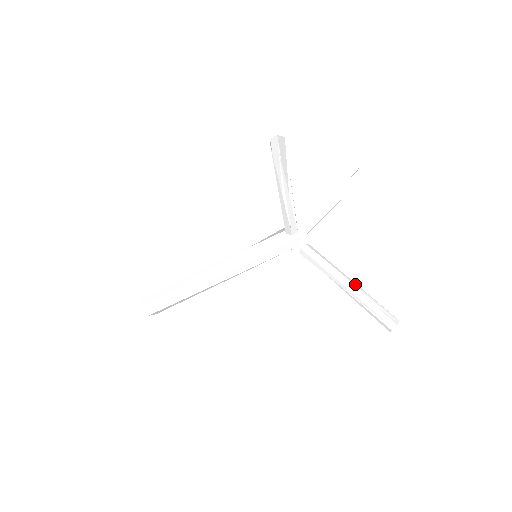
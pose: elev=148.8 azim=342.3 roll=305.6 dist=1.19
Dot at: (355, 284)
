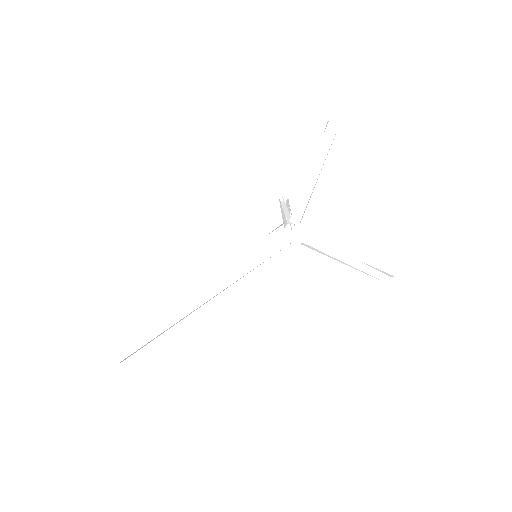
Dot at: occluded
